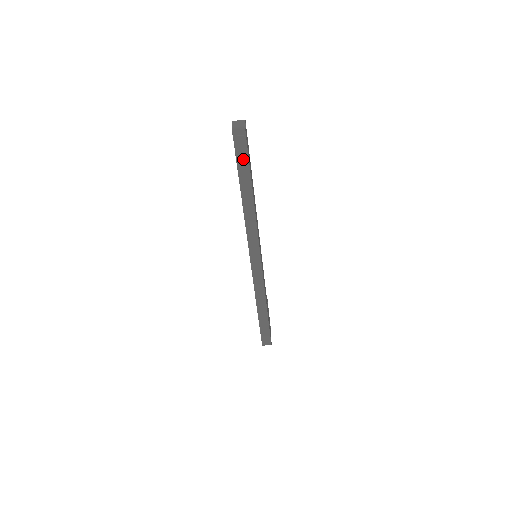
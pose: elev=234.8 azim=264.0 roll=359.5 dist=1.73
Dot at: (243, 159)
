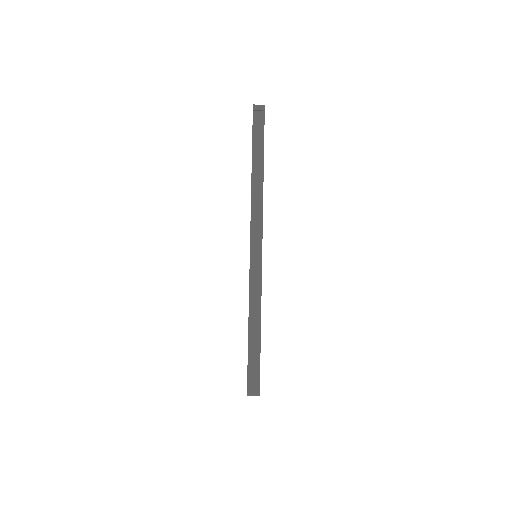
Dot at: (259, 133)
